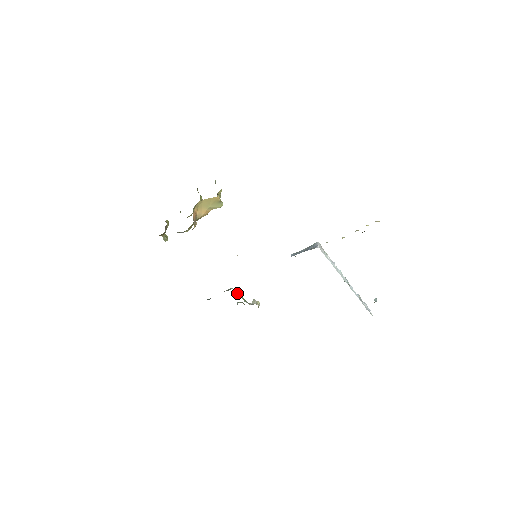
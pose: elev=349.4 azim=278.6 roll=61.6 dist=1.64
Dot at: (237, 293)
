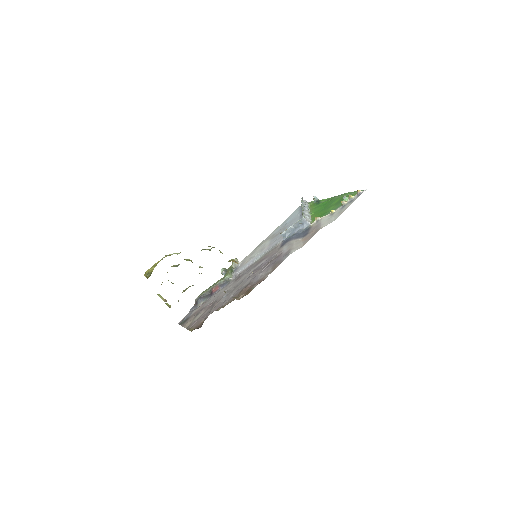
Dot at: (230, 274)
